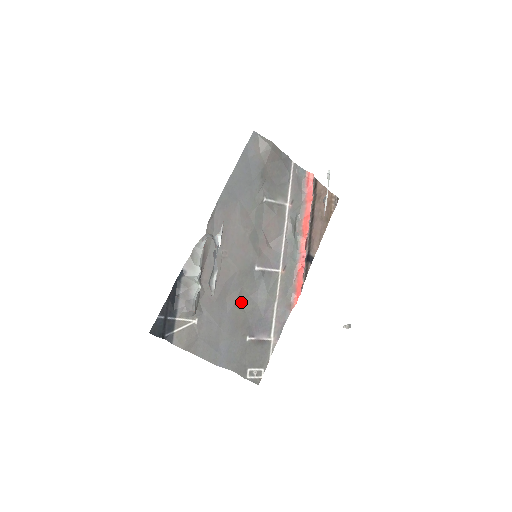
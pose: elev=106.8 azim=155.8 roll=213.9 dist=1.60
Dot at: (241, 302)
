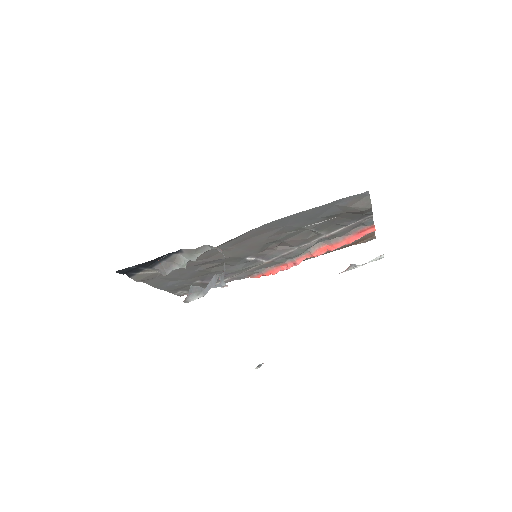
Dot at: (213, 267)
